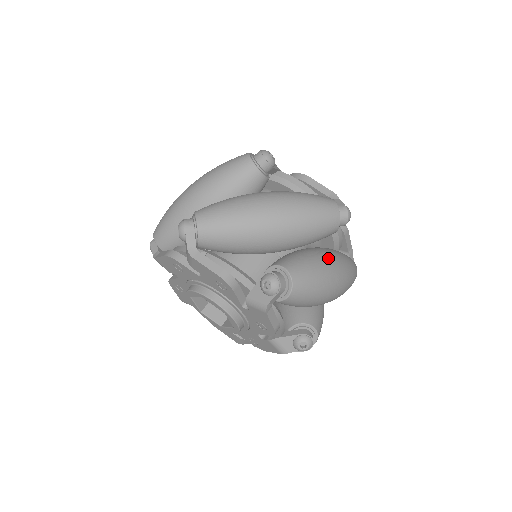
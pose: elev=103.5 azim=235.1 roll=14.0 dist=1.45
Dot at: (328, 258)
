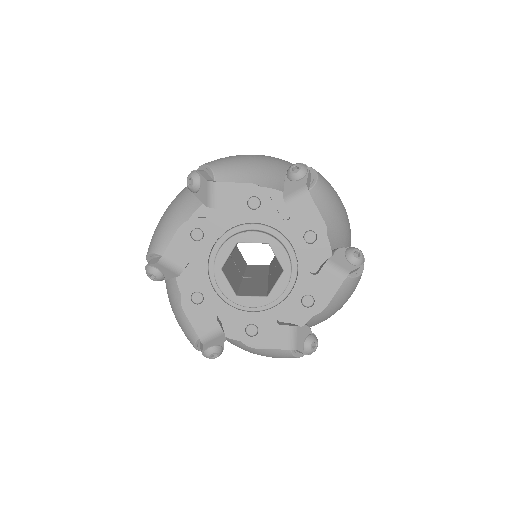
Dot at: occluded
